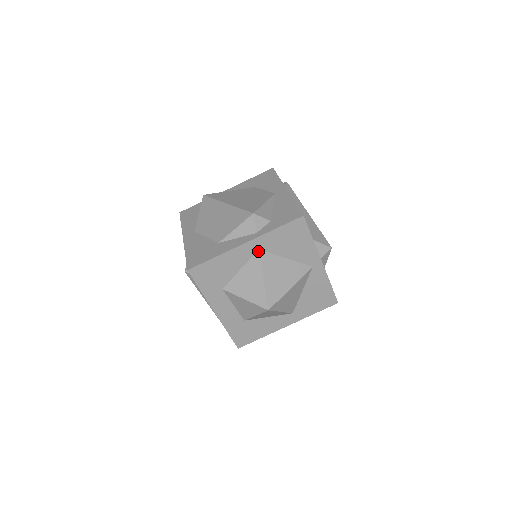
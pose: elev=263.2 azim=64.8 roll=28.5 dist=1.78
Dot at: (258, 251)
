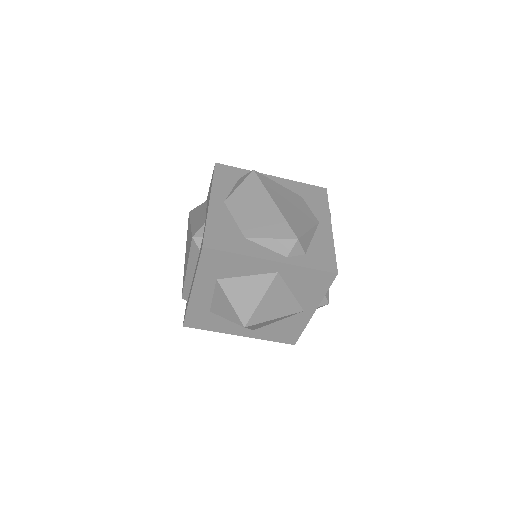
Dot at: (276, 273)
